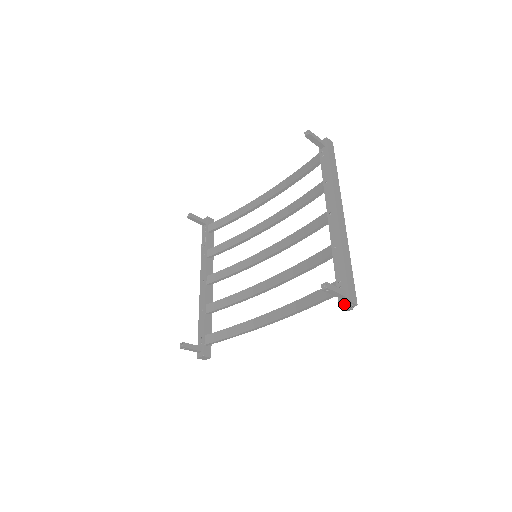
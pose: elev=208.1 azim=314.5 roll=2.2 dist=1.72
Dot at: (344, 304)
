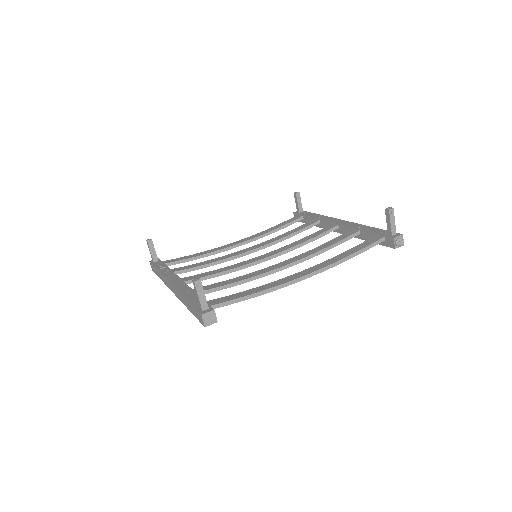
Dot at: (397, 237)
